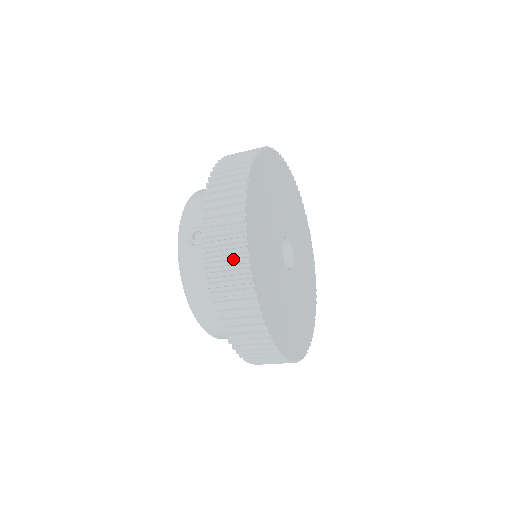
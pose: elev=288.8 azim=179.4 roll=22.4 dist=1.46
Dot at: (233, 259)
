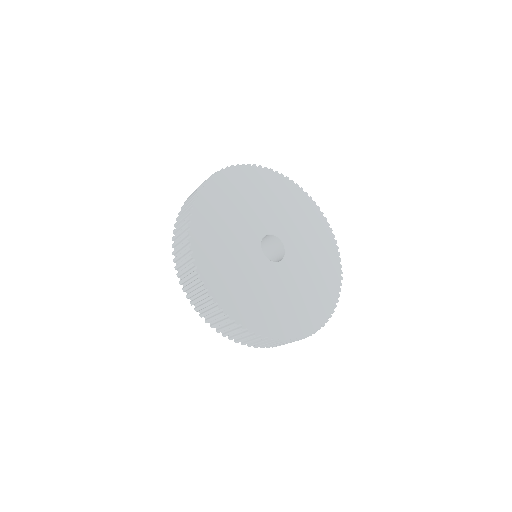
Dot at: (183, 235)
